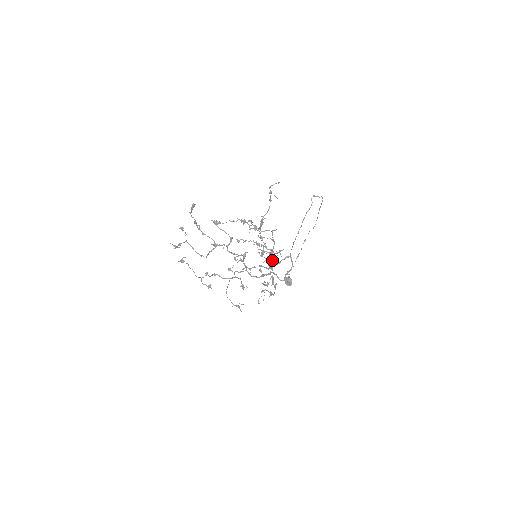
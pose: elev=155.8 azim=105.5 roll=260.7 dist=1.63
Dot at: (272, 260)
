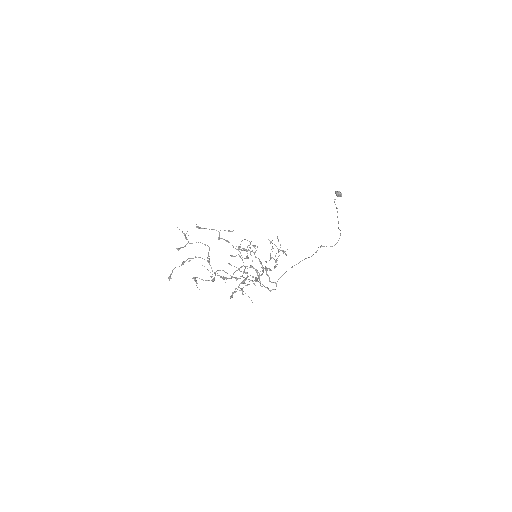
Dot at: occluded
